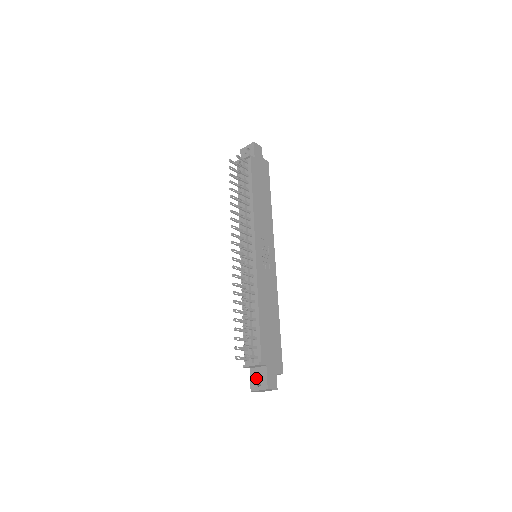
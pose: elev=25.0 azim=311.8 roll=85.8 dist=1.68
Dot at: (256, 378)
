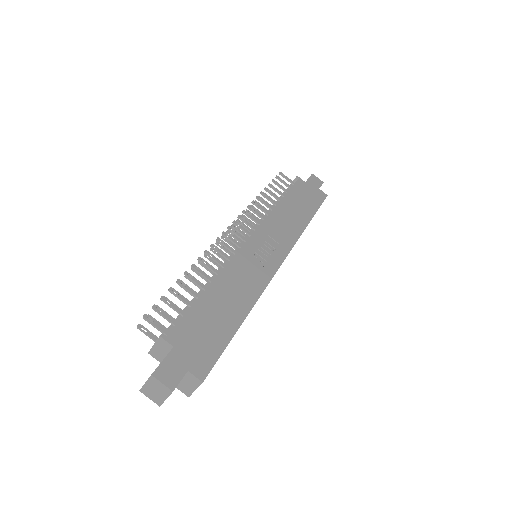
Dot at: occluded
